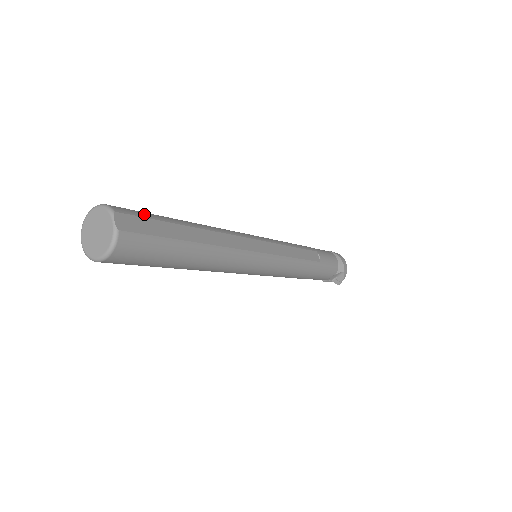
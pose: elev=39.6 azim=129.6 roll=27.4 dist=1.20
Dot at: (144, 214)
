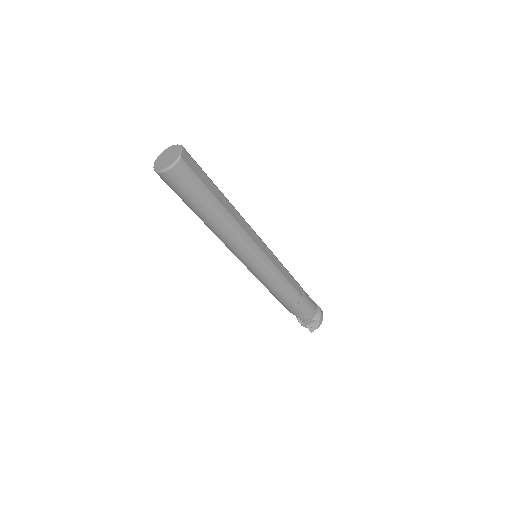
Dot at: occluded
